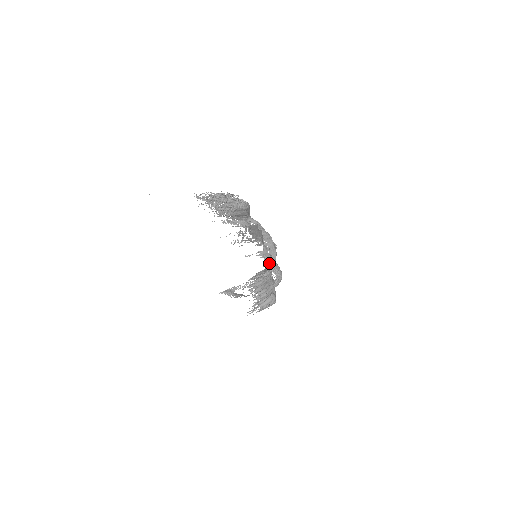
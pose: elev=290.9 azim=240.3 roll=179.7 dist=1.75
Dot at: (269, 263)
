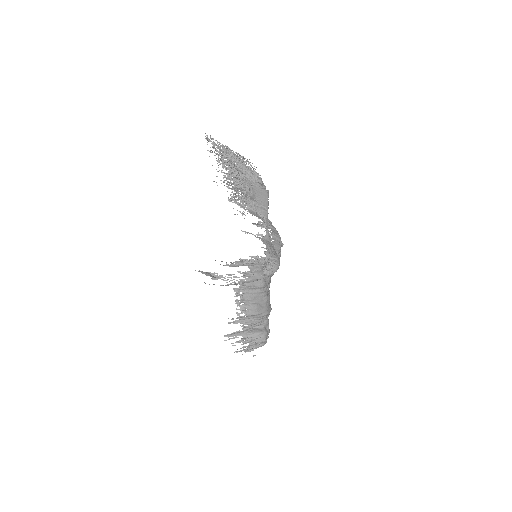
Dot at: occluded
